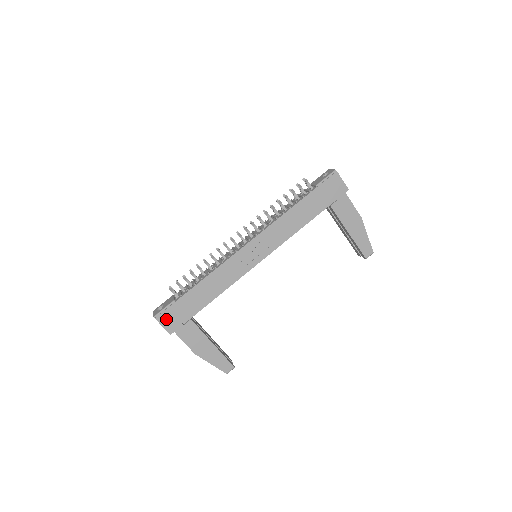
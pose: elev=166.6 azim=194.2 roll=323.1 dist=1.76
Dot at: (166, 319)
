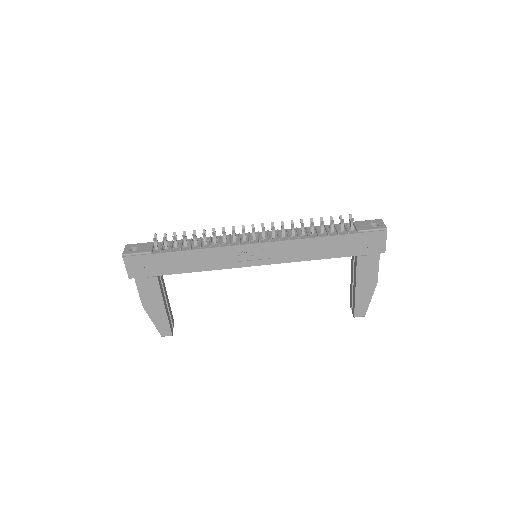
Dot at: (133, 263)
